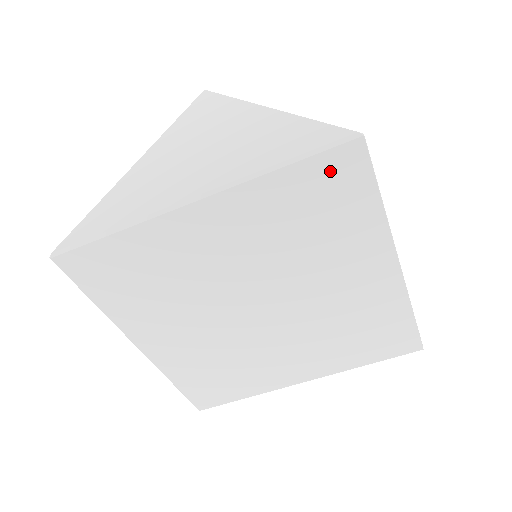
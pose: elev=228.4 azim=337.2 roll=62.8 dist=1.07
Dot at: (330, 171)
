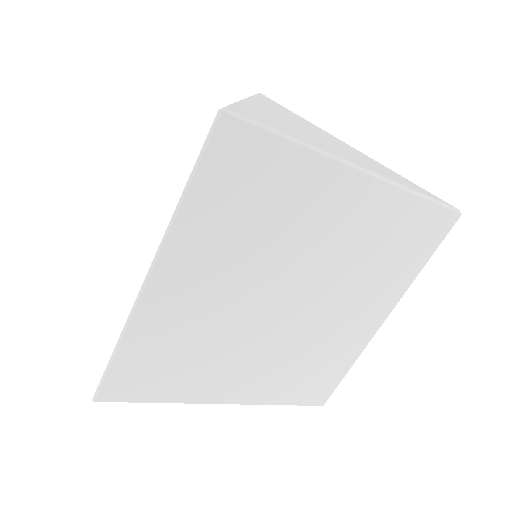
Dot at: (432, 222)
